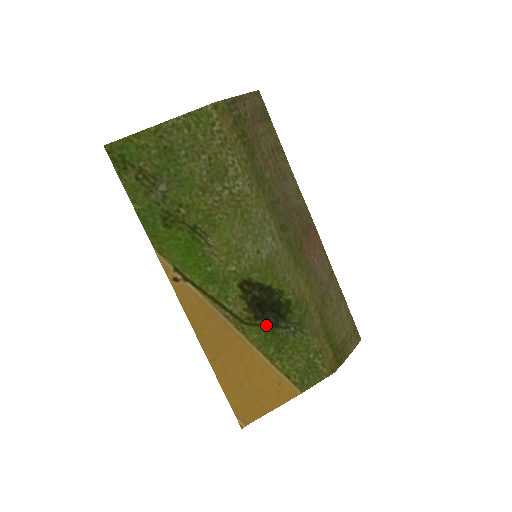
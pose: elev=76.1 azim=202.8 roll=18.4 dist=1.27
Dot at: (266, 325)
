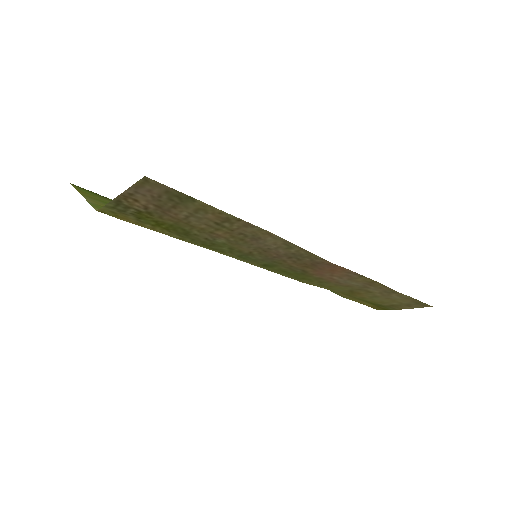
Dot at: occluded
